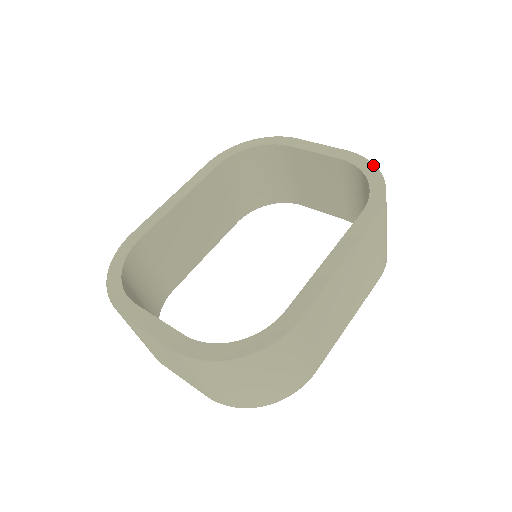
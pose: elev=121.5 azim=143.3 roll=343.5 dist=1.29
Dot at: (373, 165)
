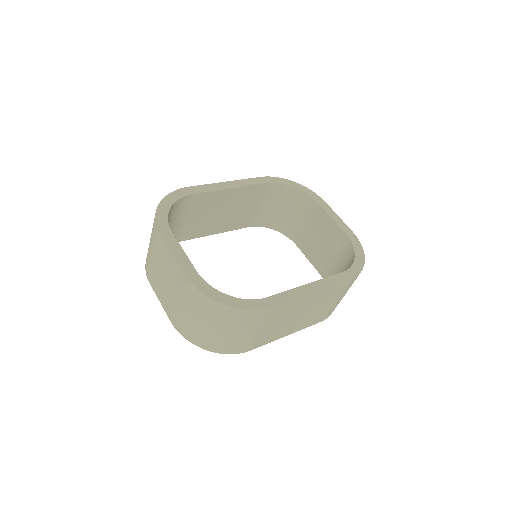
Dot at: (363, 250)
